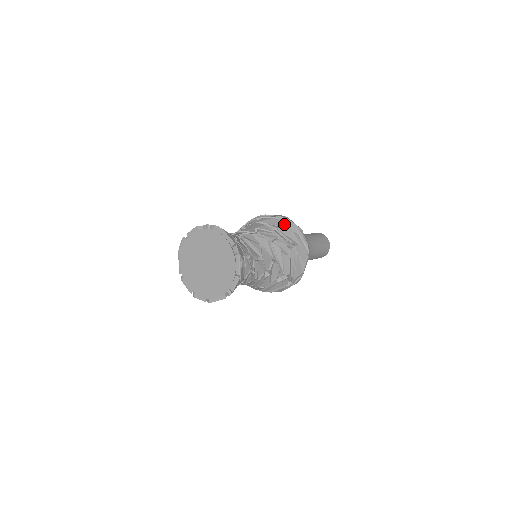
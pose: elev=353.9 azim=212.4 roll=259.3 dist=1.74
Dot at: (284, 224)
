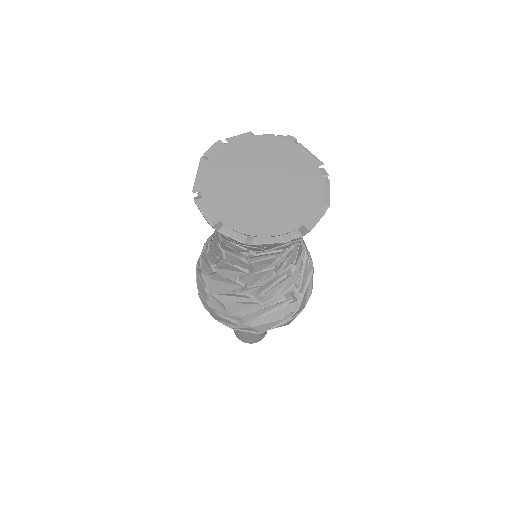
Dot at: occluded
